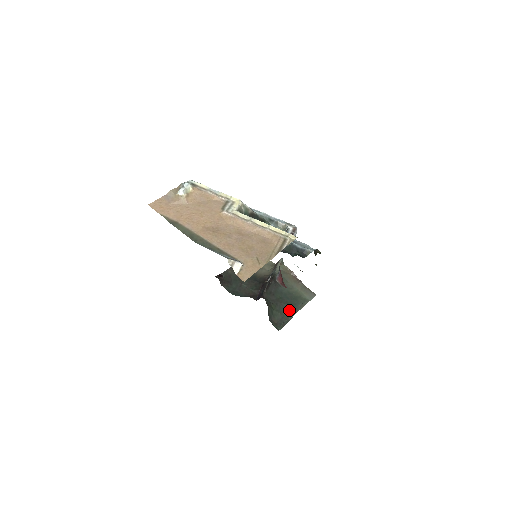
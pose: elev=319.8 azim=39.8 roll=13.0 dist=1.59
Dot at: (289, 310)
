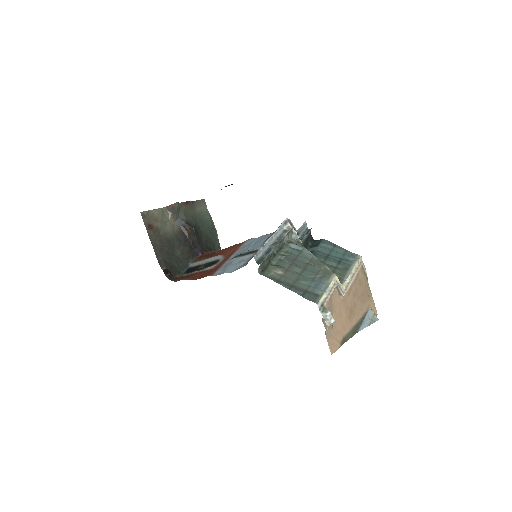
Dot at: (213, 234)
